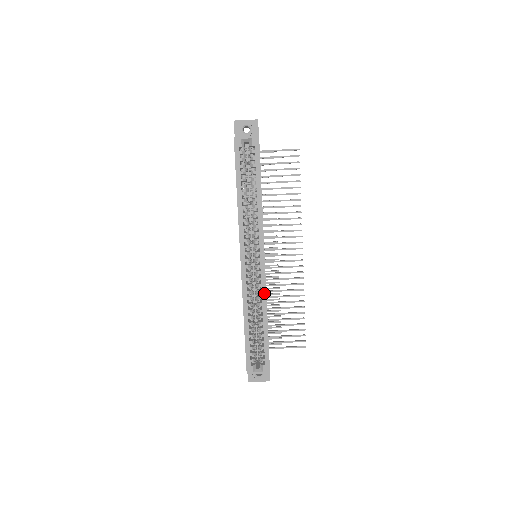
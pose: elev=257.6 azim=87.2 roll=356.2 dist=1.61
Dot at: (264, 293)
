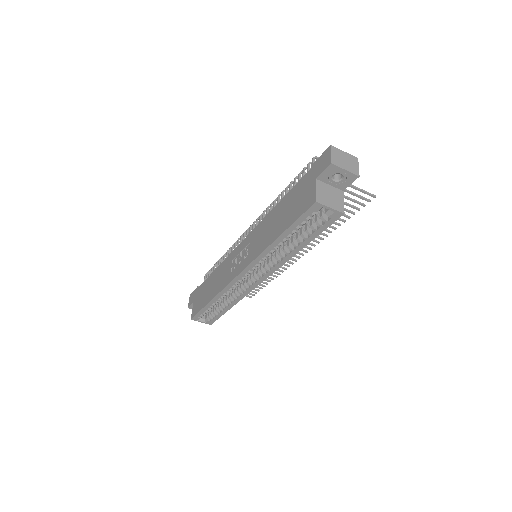
Dot at: (243, 295)
